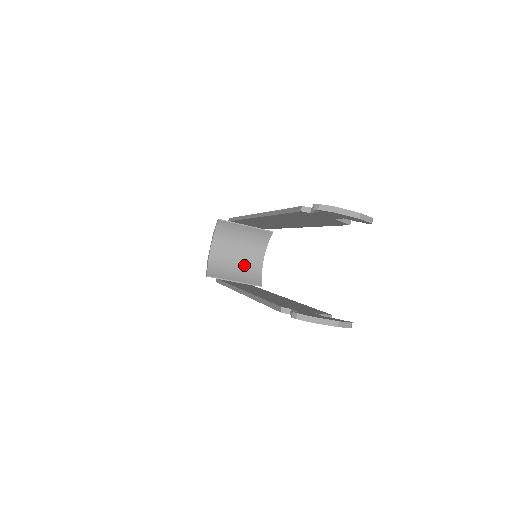
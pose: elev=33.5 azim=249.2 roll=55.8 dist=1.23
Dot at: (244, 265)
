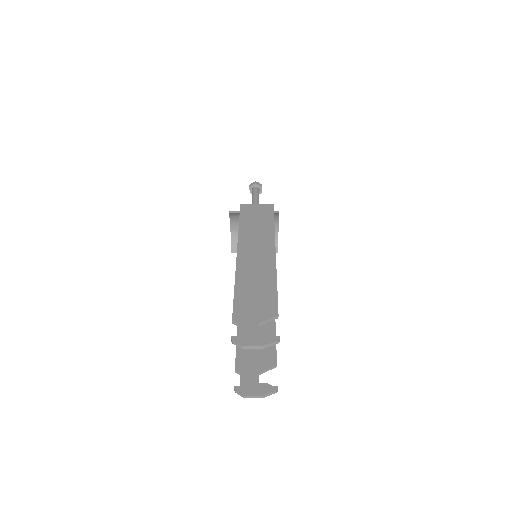
Dot at: occluded
